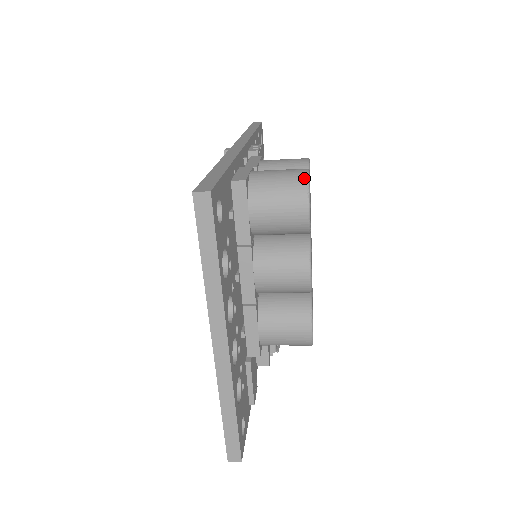
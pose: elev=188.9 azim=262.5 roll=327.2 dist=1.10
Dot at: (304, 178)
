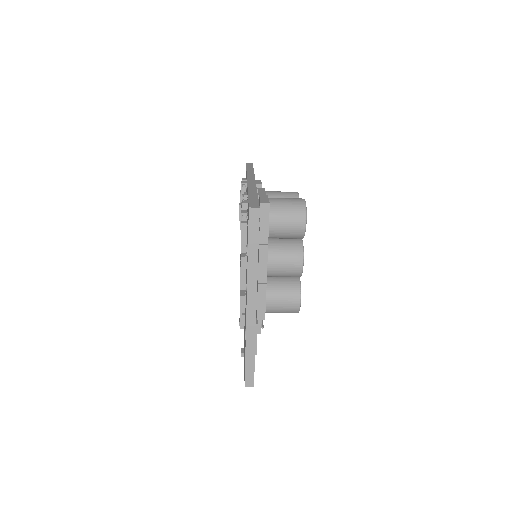
Dot at: (303, 204)
